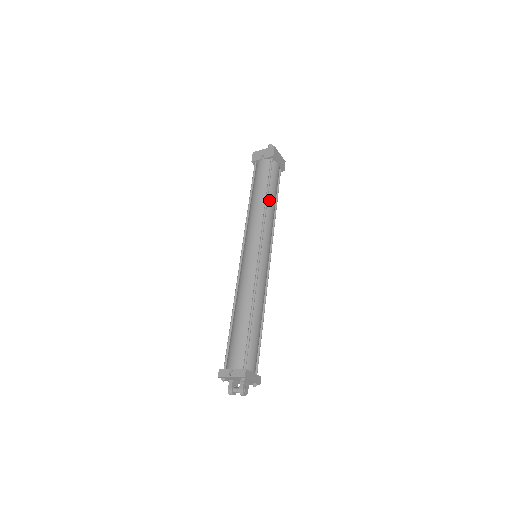
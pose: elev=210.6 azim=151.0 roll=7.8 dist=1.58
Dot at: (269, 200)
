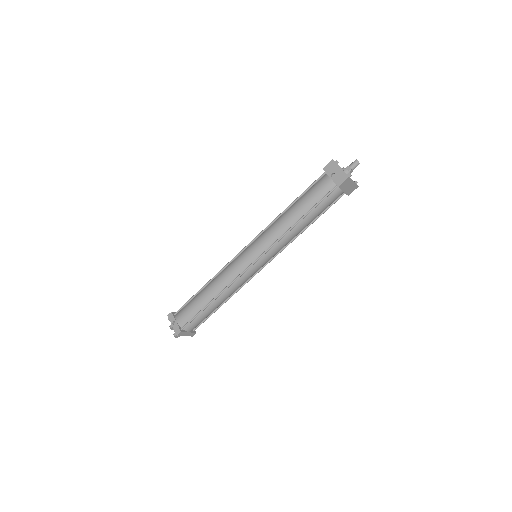
Dot at: (300, 223)
